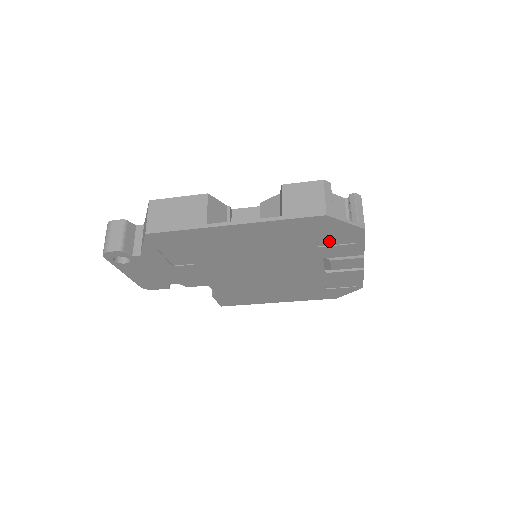
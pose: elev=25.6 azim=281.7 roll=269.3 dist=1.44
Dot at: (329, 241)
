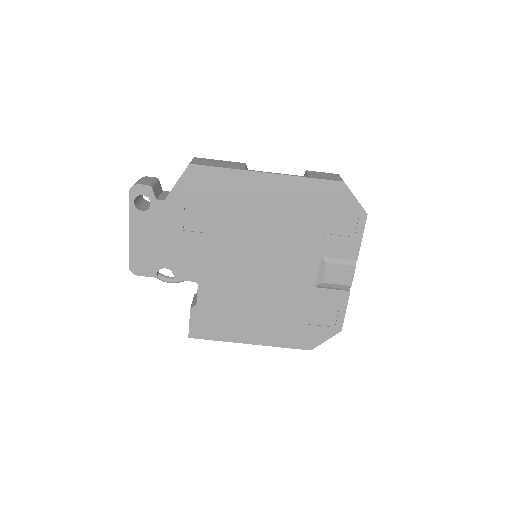
Dot at: (334, 227)
